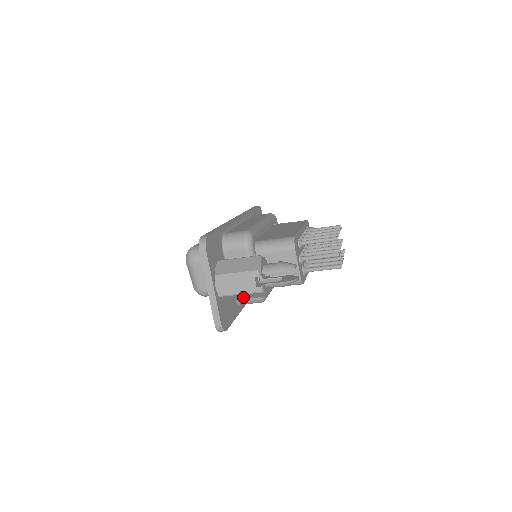
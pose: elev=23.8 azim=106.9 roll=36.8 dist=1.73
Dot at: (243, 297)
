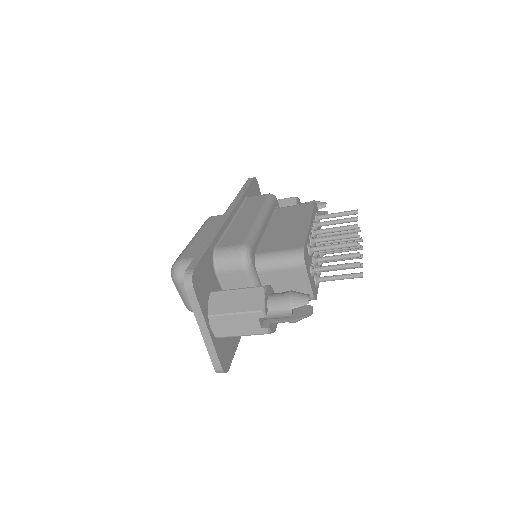
Dot at: occluded
